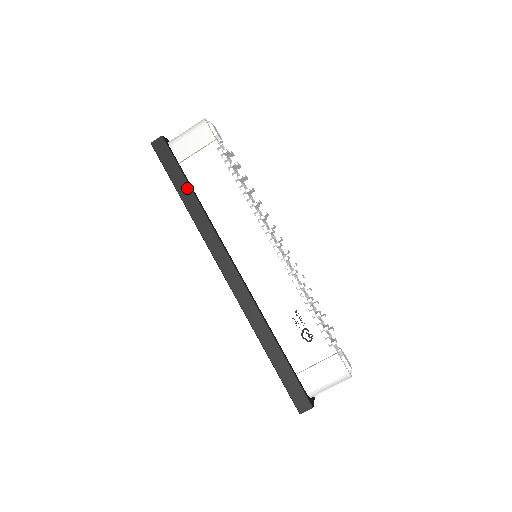
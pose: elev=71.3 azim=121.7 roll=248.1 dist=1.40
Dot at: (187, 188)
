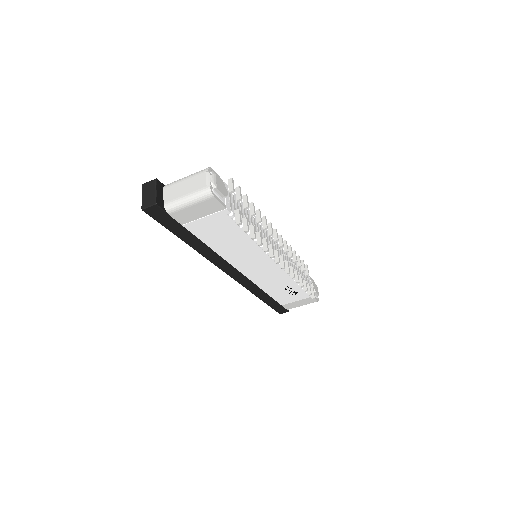
Dot at: (192, 237)
